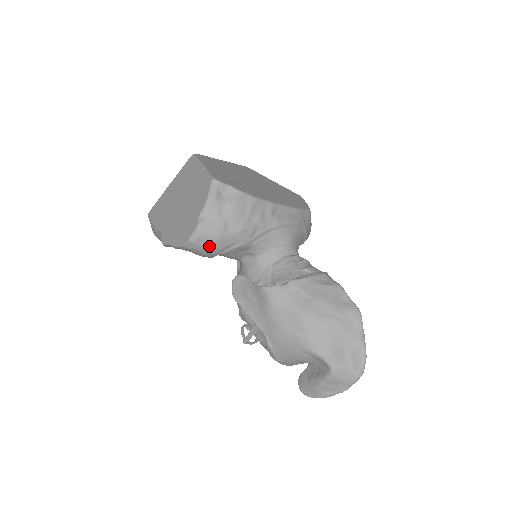
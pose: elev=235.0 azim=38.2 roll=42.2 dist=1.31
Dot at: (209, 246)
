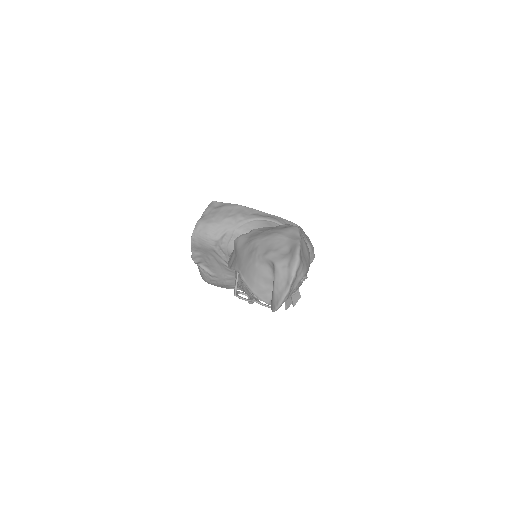
Dot at: (205, 231)
